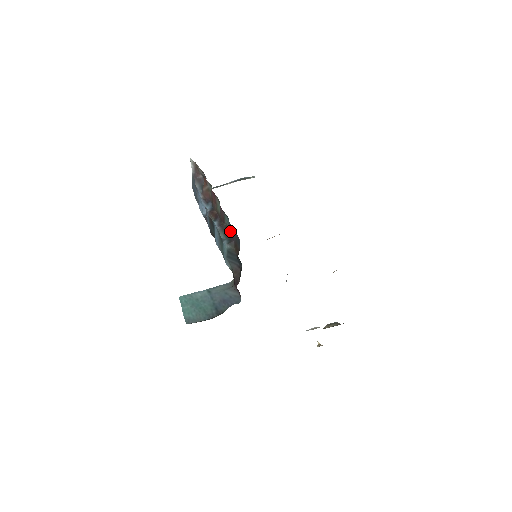
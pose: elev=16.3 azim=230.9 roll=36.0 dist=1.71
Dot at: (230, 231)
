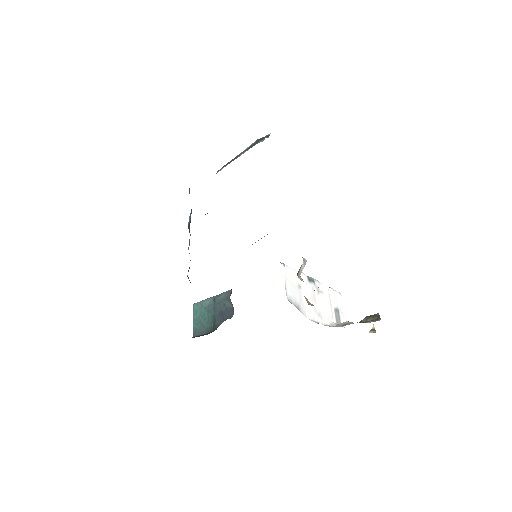
Dot at: occluded
